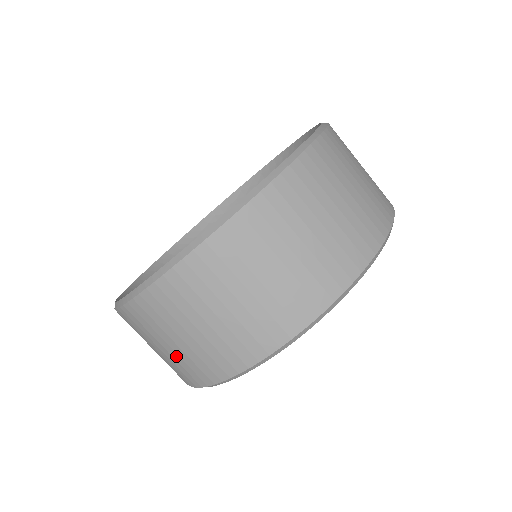
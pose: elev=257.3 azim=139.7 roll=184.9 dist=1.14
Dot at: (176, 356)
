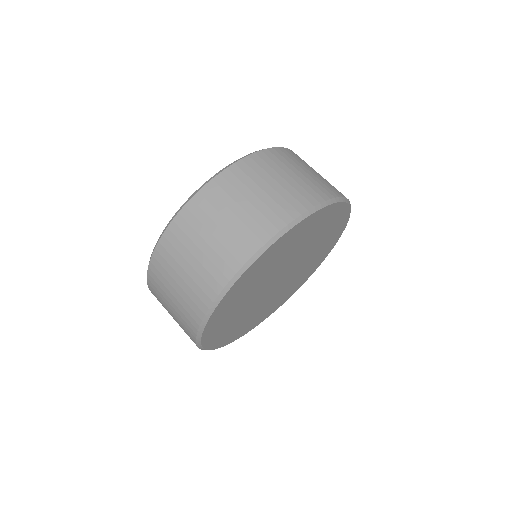
Dot at: (238, 224)
